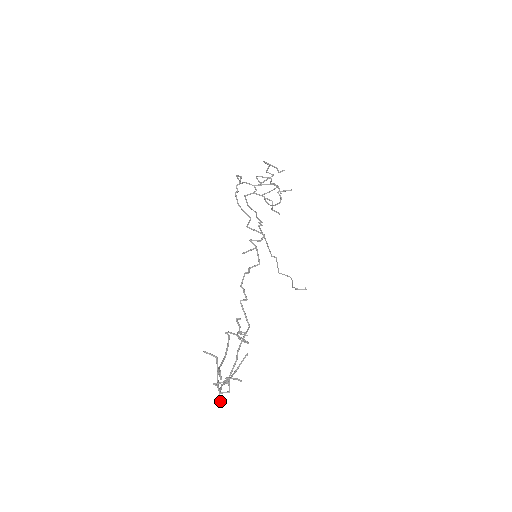
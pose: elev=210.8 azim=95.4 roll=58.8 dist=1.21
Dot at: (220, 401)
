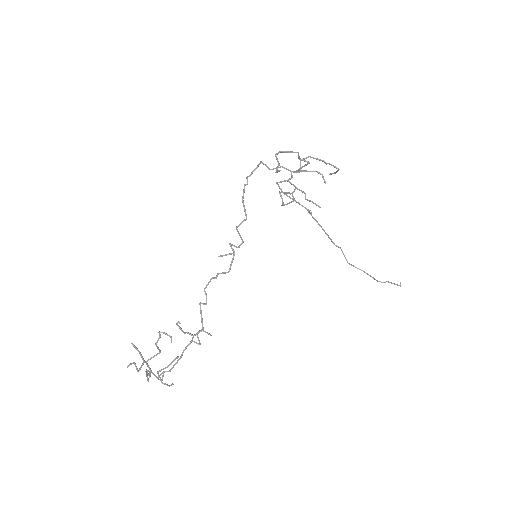
Dot at: (163, 383)
